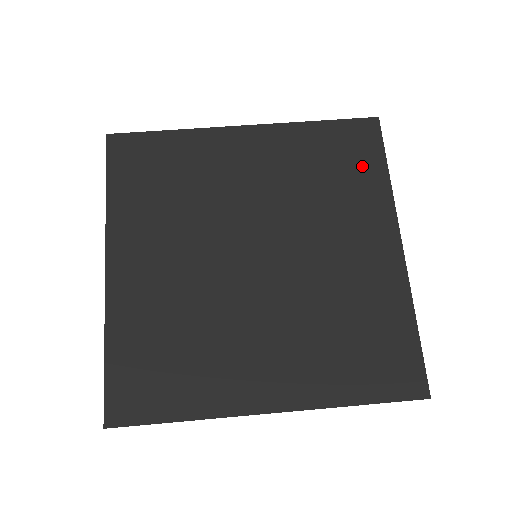
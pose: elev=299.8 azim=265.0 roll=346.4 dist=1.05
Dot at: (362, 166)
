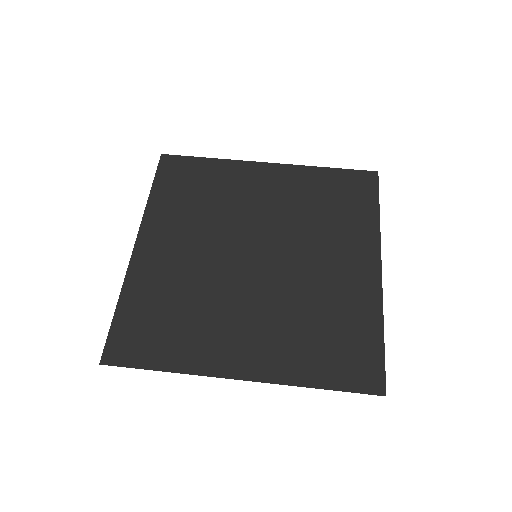
Dot at: (358, 204)
